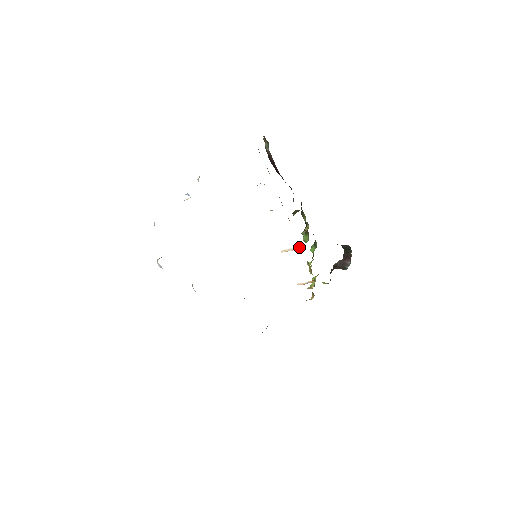
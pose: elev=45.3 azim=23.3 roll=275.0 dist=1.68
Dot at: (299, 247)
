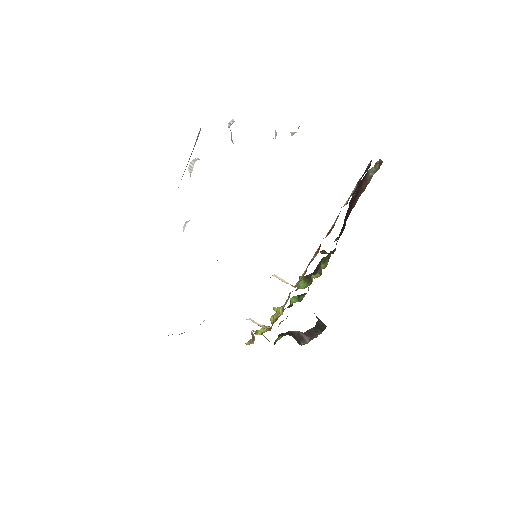
Dot at: (294, 286)
